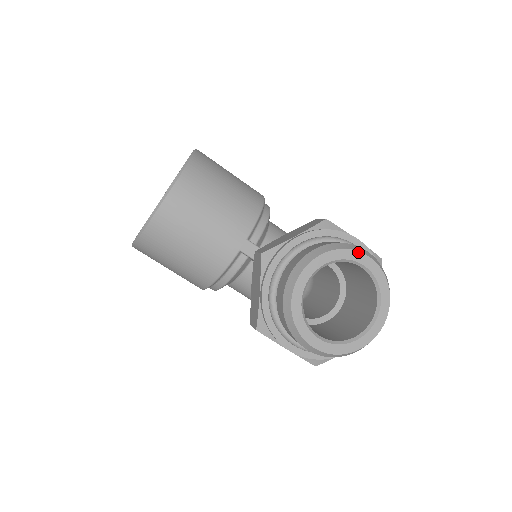
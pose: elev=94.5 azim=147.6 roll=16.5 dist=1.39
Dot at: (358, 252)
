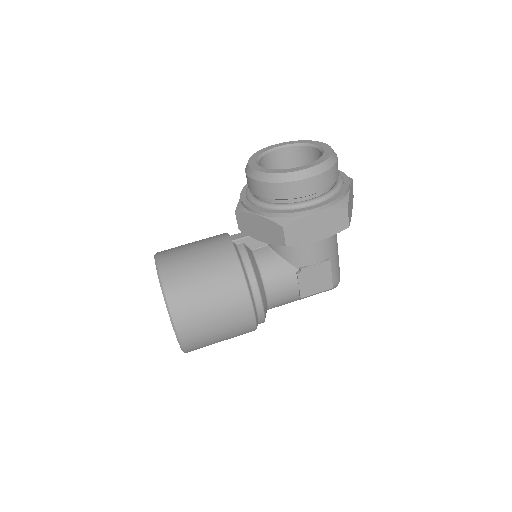
Dot at: (268, 147)
